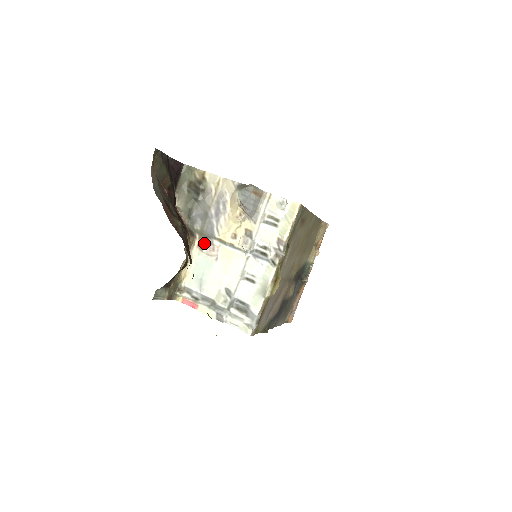
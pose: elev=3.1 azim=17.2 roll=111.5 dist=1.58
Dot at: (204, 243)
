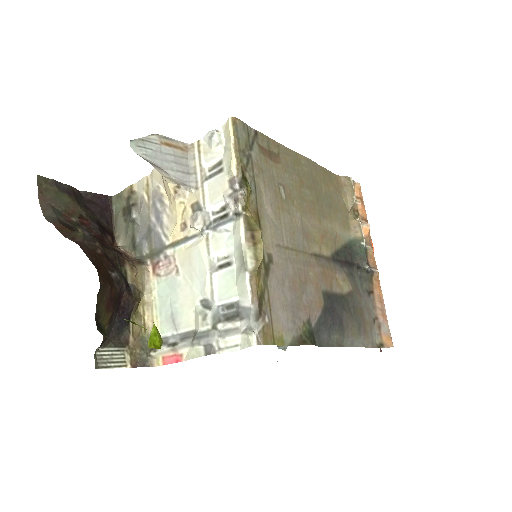
Dot at: (158, 264)
